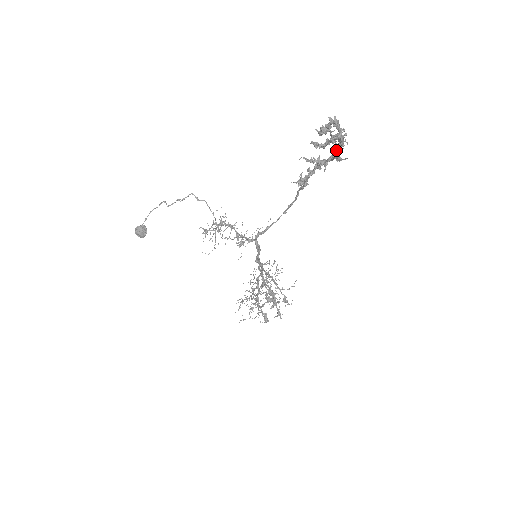
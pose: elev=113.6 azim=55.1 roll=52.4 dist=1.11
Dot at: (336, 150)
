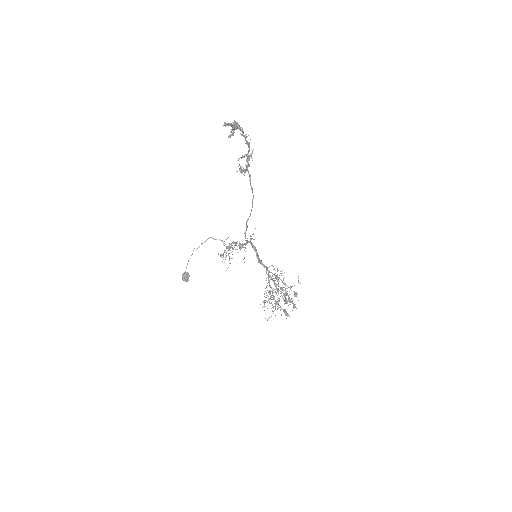
Dot at: (245, 139)
